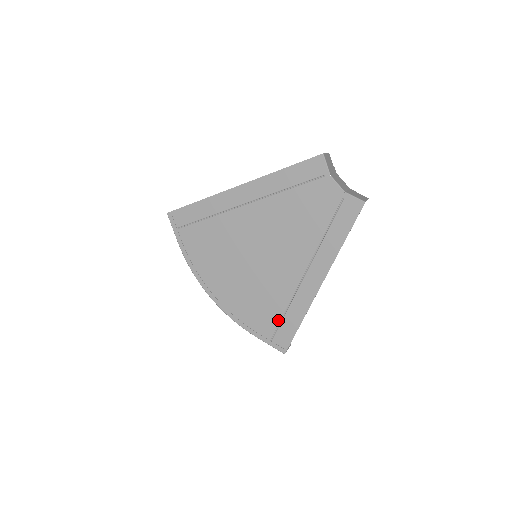
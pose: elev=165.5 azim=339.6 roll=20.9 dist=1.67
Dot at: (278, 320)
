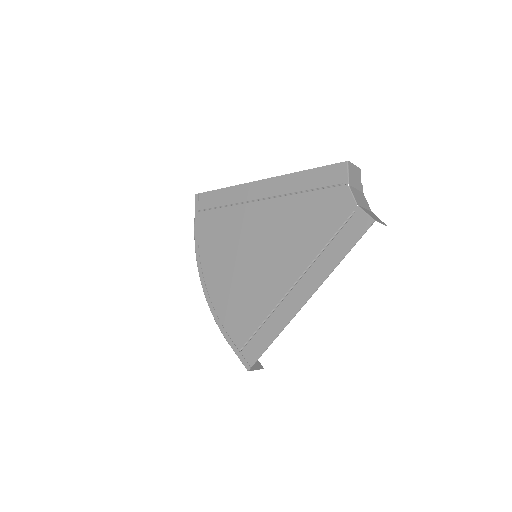
Dot at: (253, 330)
